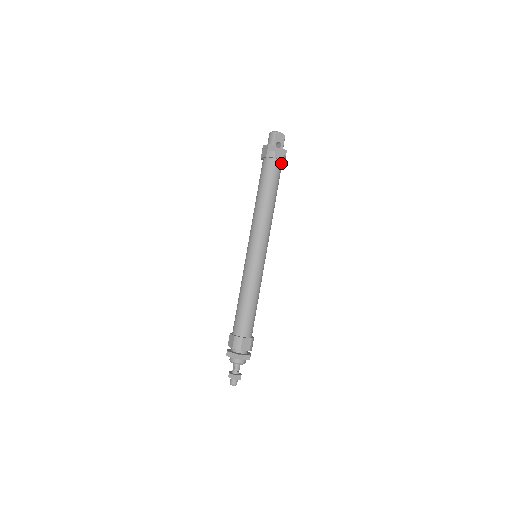
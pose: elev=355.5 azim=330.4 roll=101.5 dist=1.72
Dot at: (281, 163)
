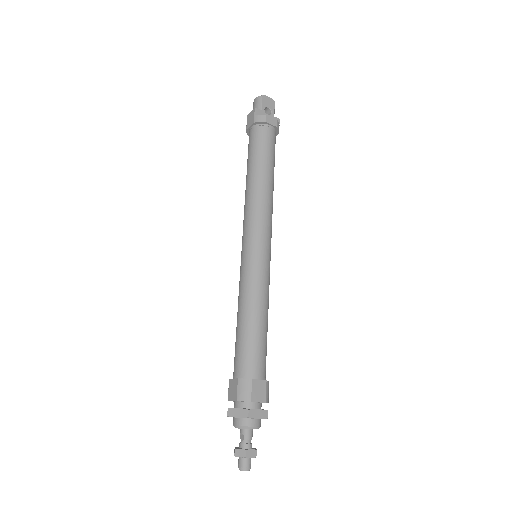
Dot at: (275, 132)
